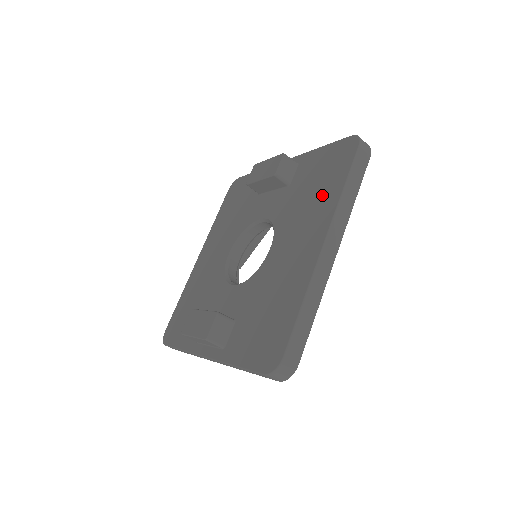
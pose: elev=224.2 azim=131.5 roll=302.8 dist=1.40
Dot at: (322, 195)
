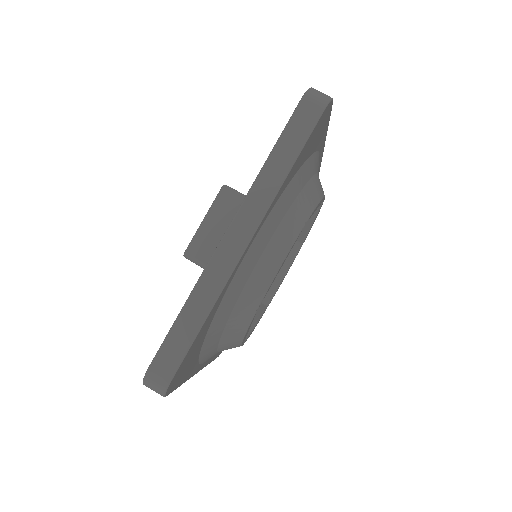
Dot at: occluded
